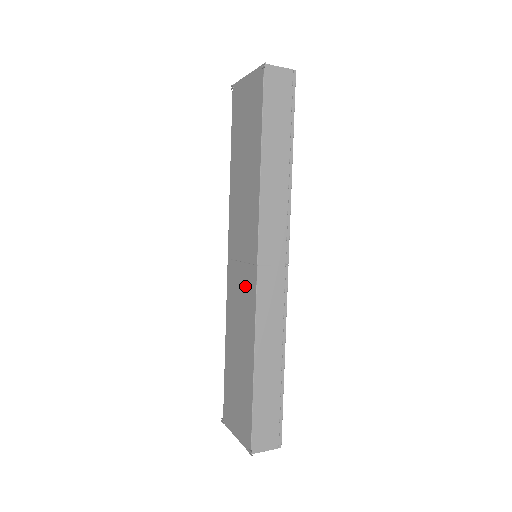
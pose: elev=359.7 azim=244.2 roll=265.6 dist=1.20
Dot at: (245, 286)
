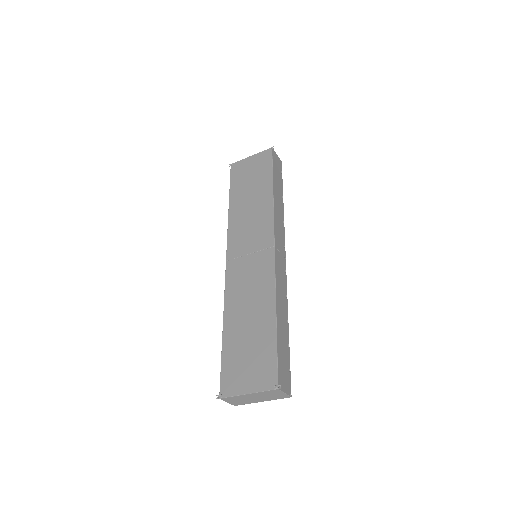
Dot at: (257, 266)
